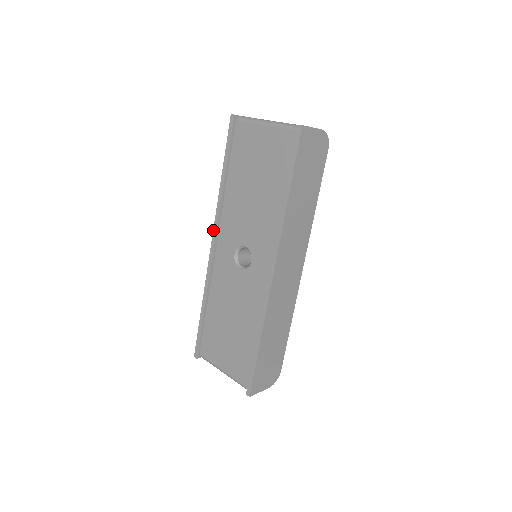
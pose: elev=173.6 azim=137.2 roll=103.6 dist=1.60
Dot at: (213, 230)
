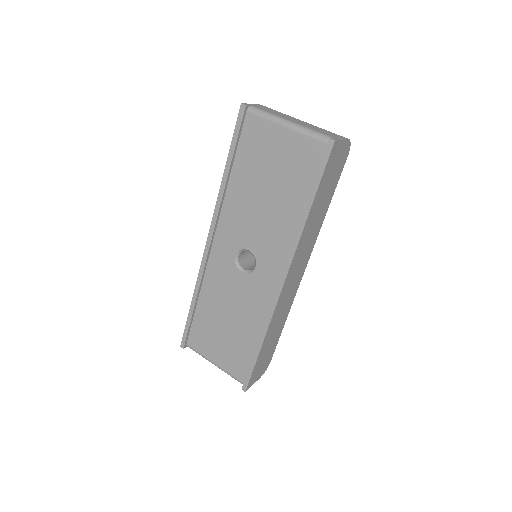
Dot at: (210, 227)
